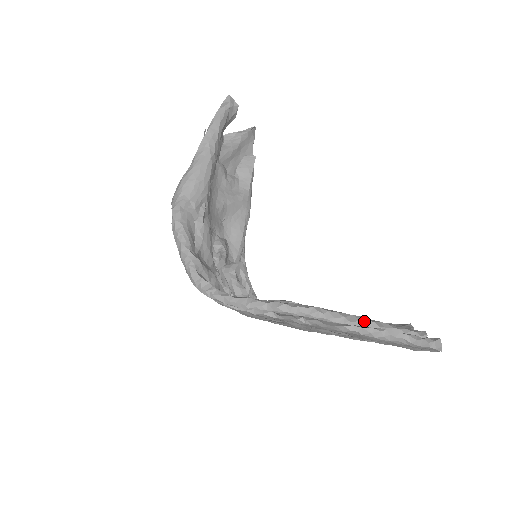
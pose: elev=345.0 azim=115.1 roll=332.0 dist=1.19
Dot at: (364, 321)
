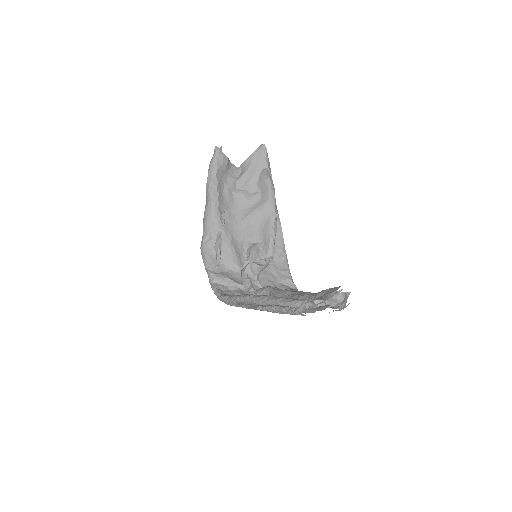
Dot at: (271, 300)
